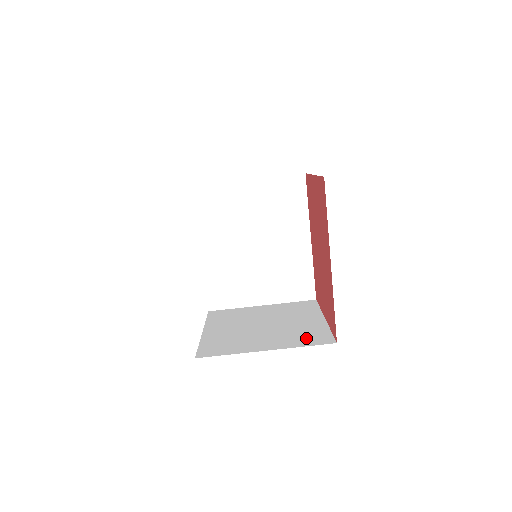
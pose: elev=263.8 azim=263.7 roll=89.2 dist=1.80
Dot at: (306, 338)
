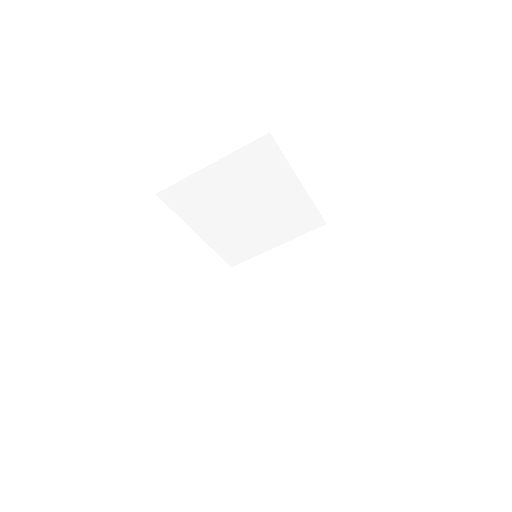
Dot at: (330, 314)
